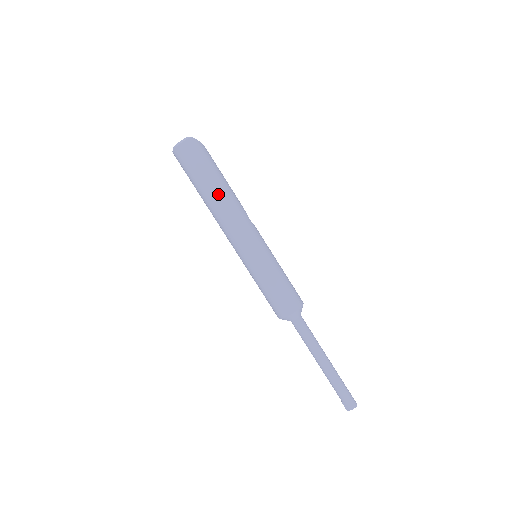
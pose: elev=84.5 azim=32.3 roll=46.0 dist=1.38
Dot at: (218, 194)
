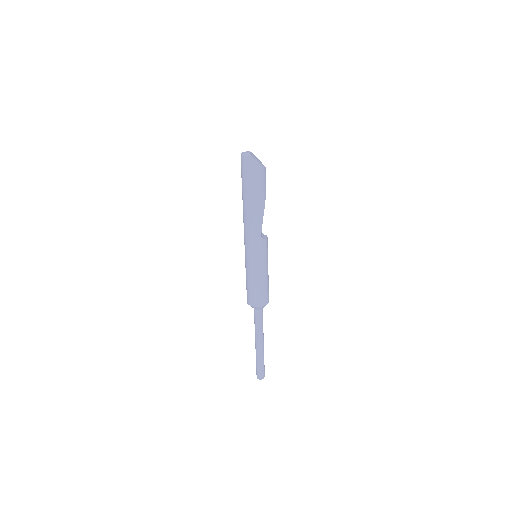
Dot at: (247, 205)
